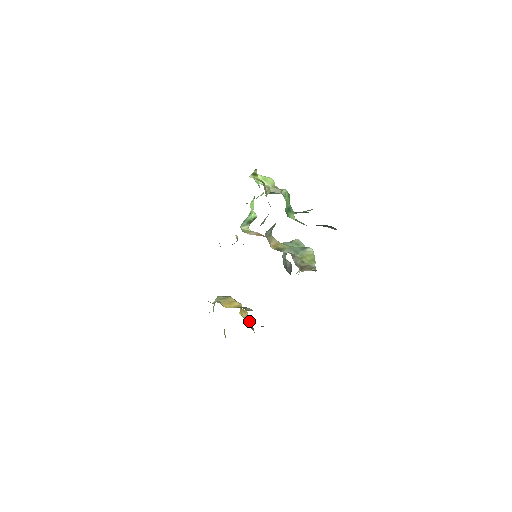
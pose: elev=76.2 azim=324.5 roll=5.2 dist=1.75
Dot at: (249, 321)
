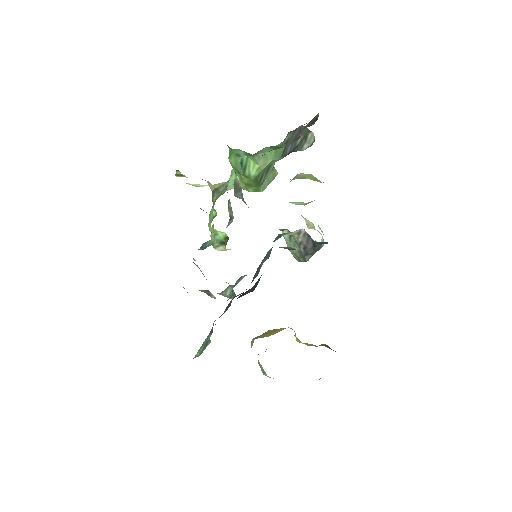
Dot at: occluded
